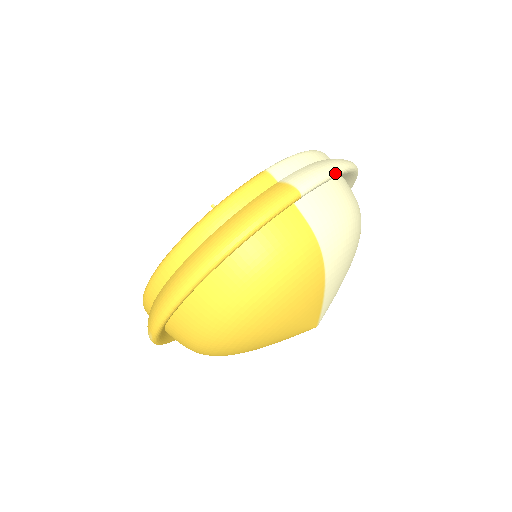
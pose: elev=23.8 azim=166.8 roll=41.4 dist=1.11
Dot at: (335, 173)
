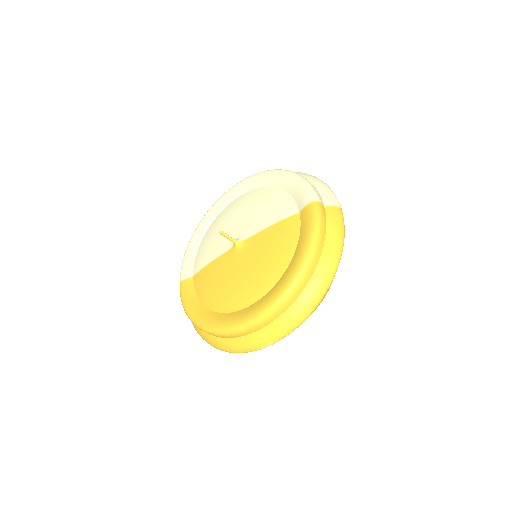
Dot at: occluded
